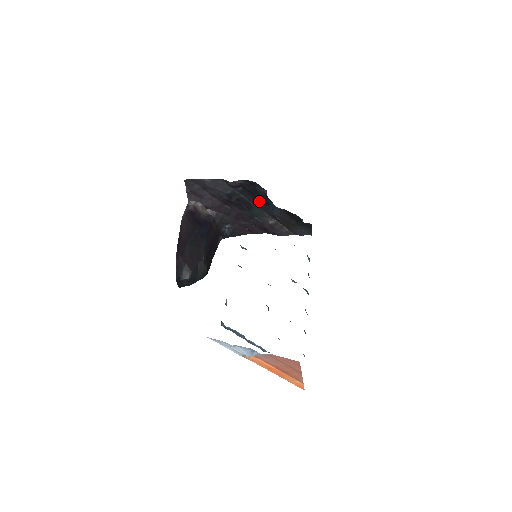
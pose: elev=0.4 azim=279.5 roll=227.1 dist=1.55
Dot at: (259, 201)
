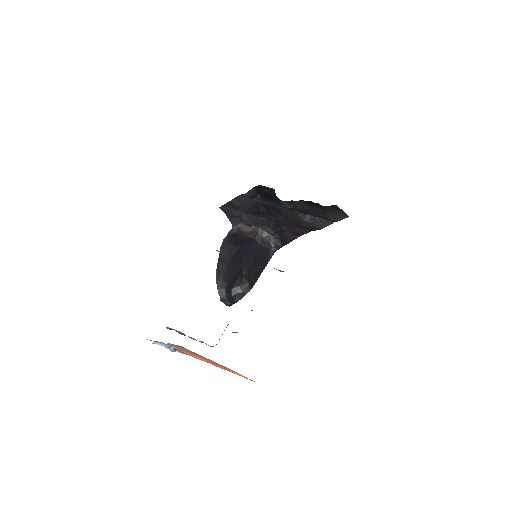
Dot at: (278, 202)
